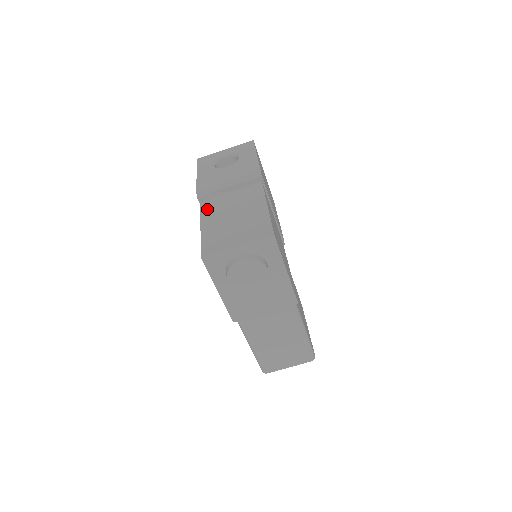
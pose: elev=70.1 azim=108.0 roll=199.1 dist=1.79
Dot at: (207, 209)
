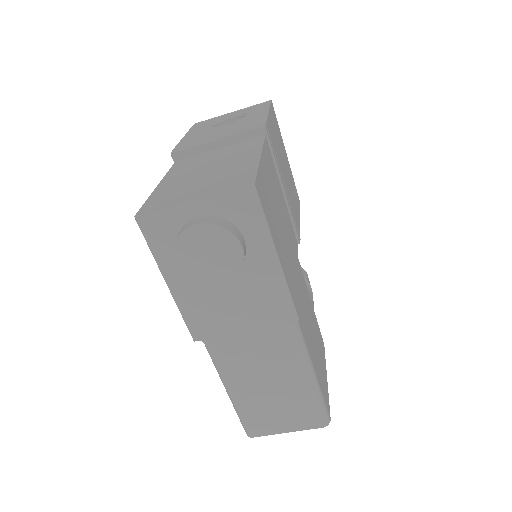
Dot at: (178, 167)
